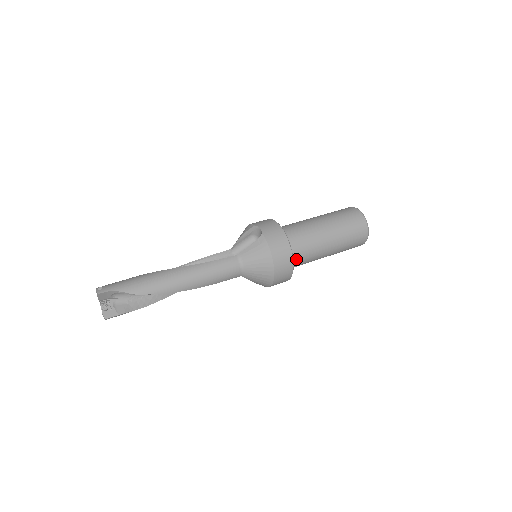
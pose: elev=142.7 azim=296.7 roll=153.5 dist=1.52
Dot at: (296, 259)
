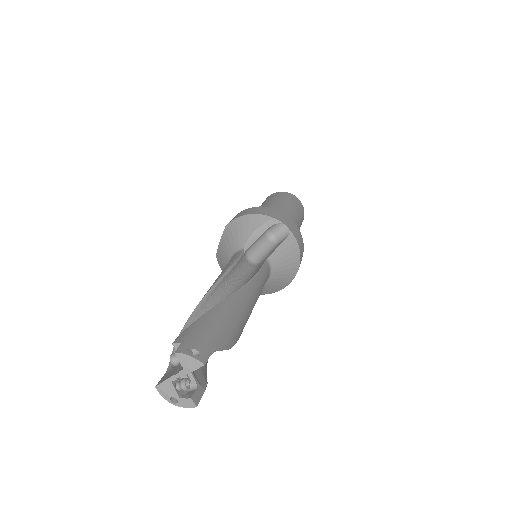
Dot at: occluded
